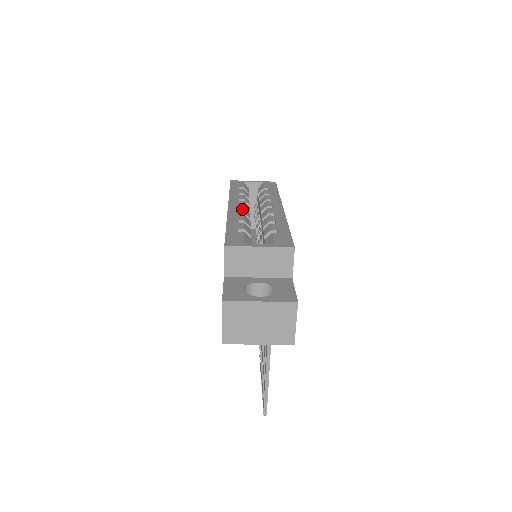
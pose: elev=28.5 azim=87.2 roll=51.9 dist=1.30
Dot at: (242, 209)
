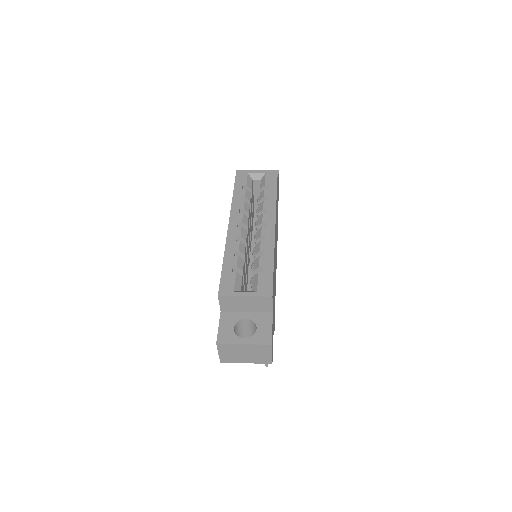
Dot at: (239, 230)
